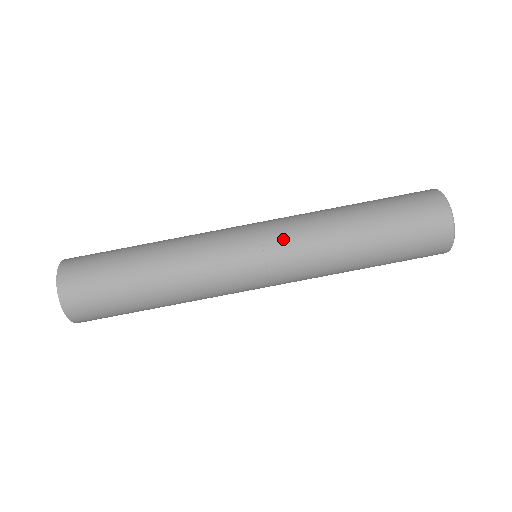
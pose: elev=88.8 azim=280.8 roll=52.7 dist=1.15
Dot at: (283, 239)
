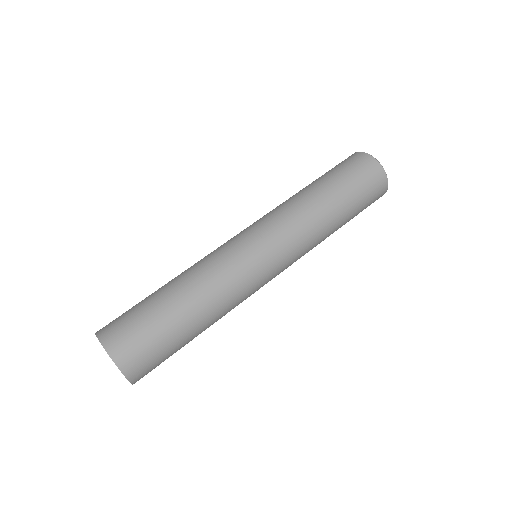
Dot at: (273, 225)
